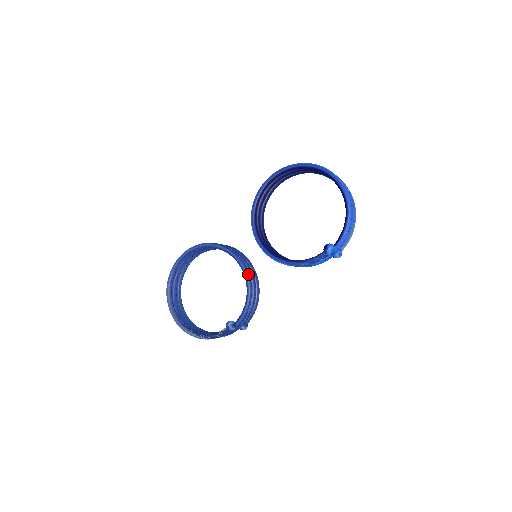
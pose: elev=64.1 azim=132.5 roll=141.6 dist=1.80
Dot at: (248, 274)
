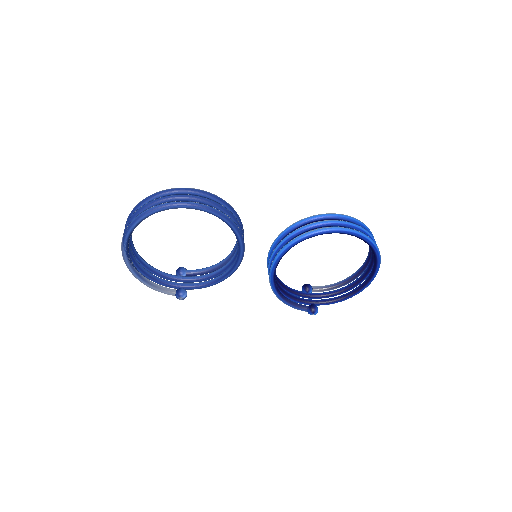
Dot at: occluded
